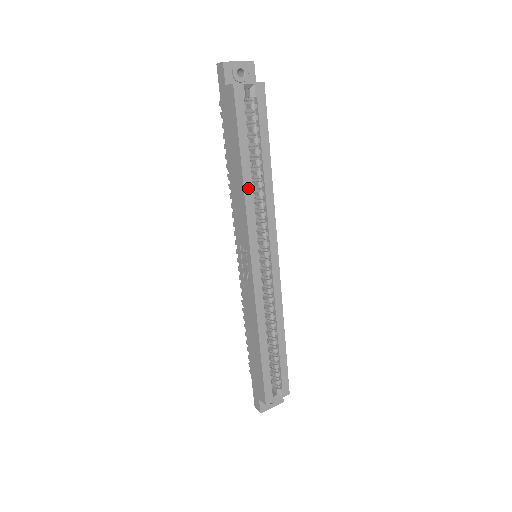
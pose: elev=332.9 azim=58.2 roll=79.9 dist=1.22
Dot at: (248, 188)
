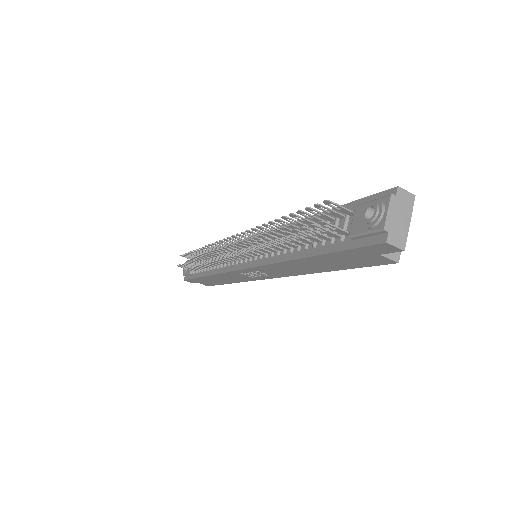
Dot at: occluded
